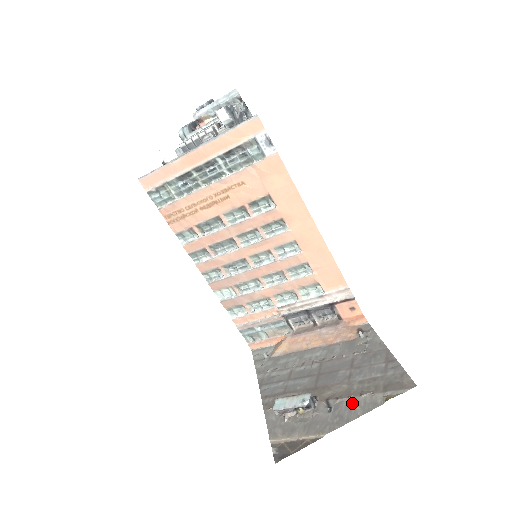
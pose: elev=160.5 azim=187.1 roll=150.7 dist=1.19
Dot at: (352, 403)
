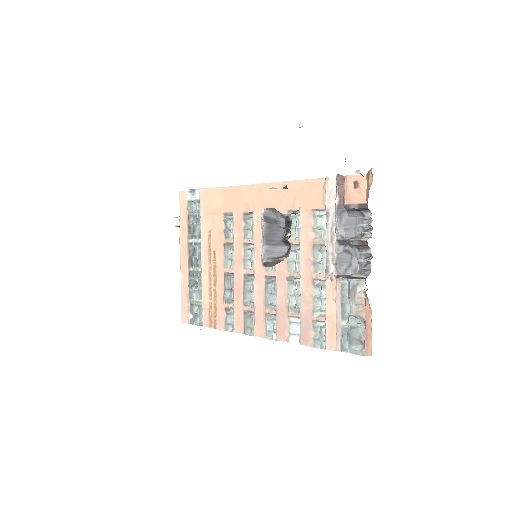
Dot at: occluded
